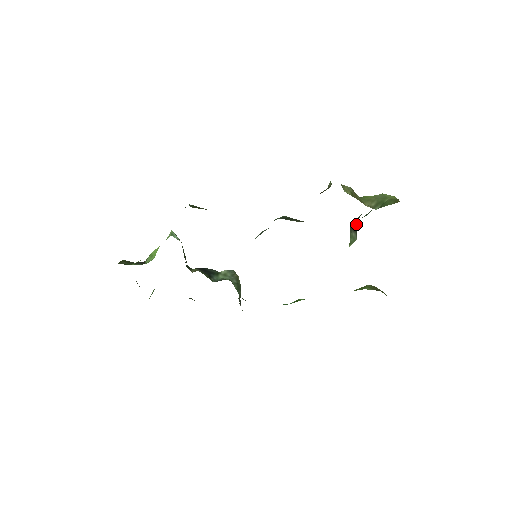
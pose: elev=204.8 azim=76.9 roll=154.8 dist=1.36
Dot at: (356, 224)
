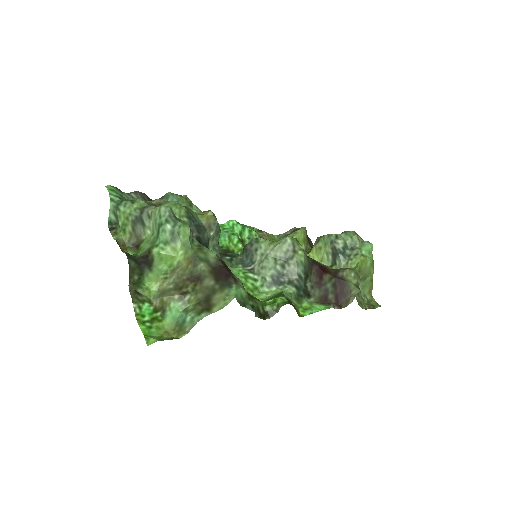
Dot at: (338, 262)
